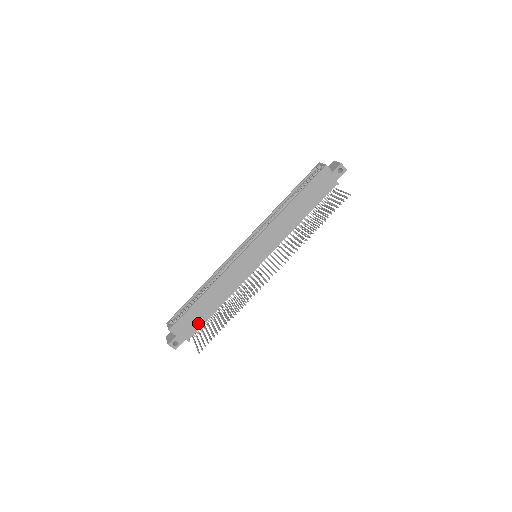
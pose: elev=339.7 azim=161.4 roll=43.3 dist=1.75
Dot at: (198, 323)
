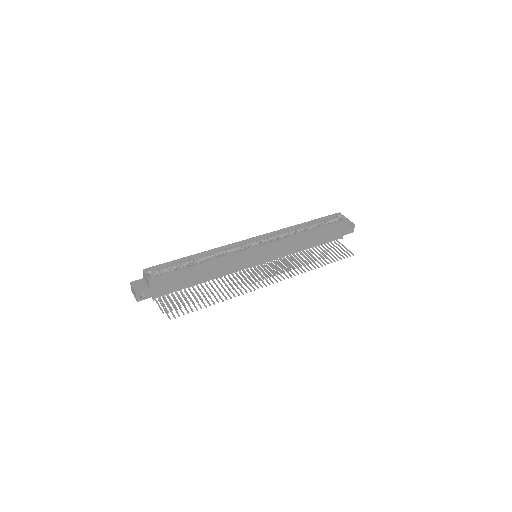
Dot at: (175, 287)
